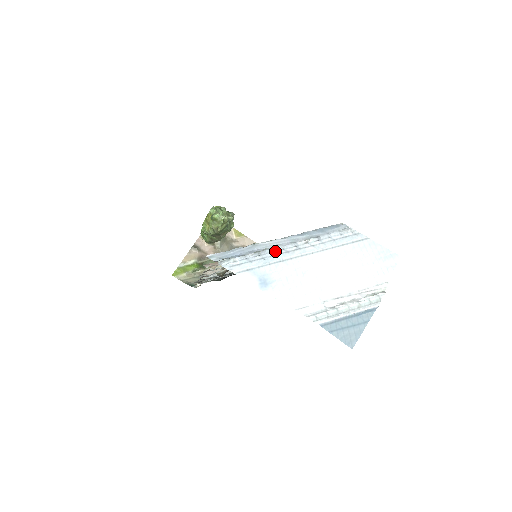
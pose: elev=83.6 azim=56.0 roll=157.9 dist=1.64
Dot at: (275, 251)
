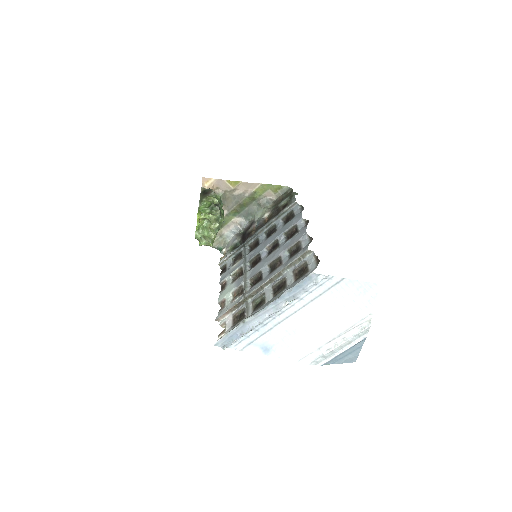
Dot at: (263, 321)
